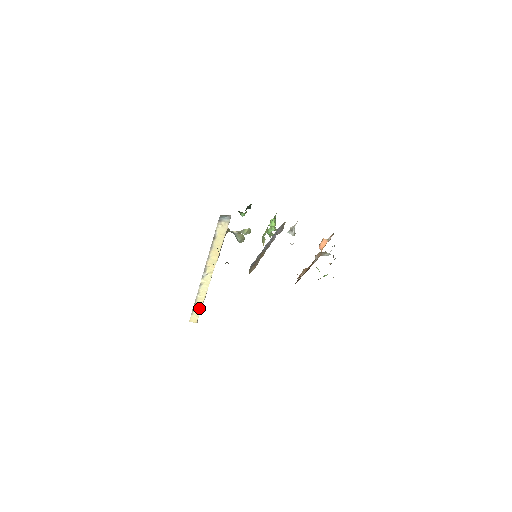
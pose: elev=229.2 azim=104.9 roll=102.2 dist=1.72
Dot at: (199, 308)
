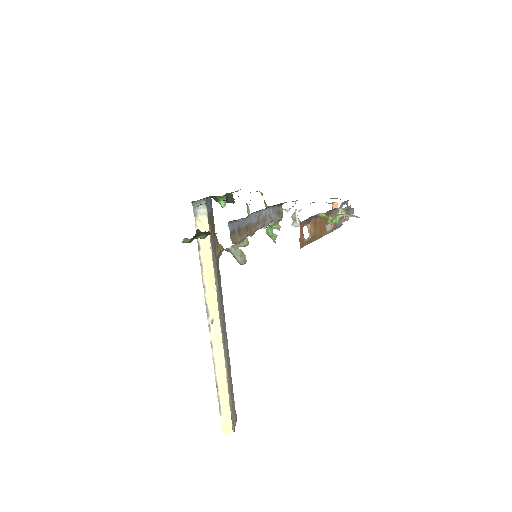
Dot at: (226, 397)
